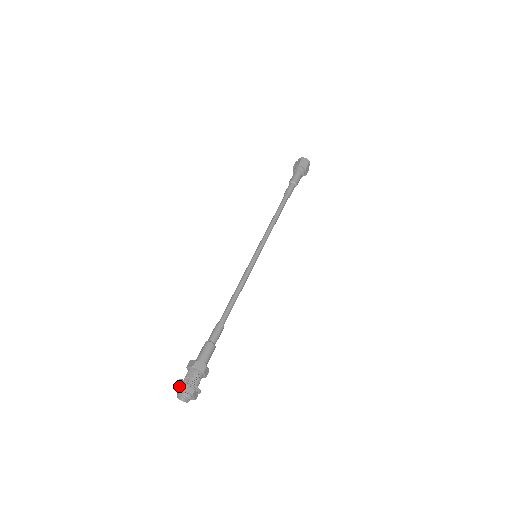
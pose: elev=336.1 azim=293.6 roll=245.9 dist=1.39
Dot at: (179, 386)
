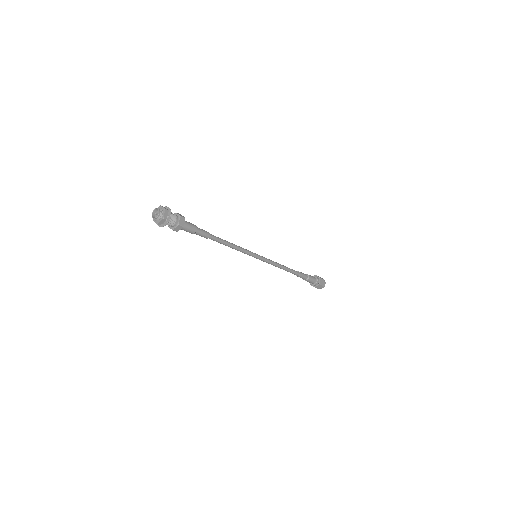
Dot at: occluded
